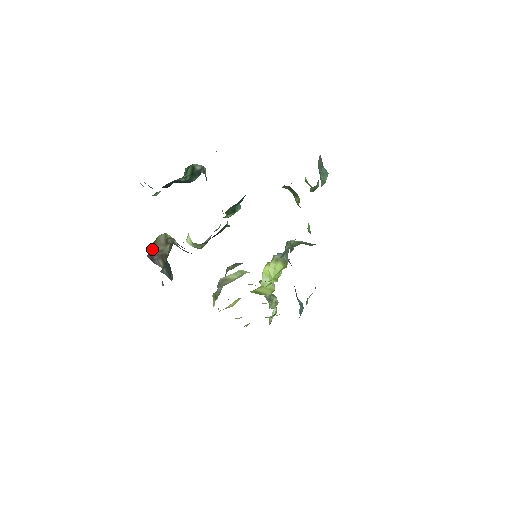
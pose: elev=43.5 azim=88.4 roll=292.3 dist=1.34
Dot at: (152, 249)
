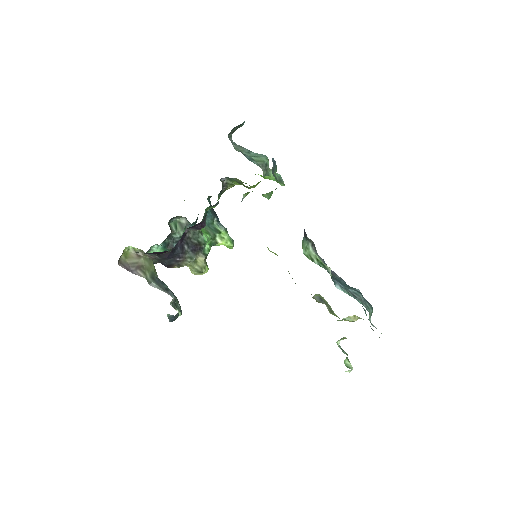
Dot at: (125, 261)
